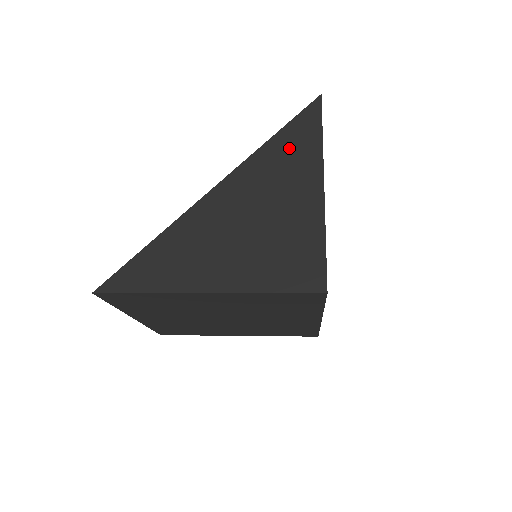
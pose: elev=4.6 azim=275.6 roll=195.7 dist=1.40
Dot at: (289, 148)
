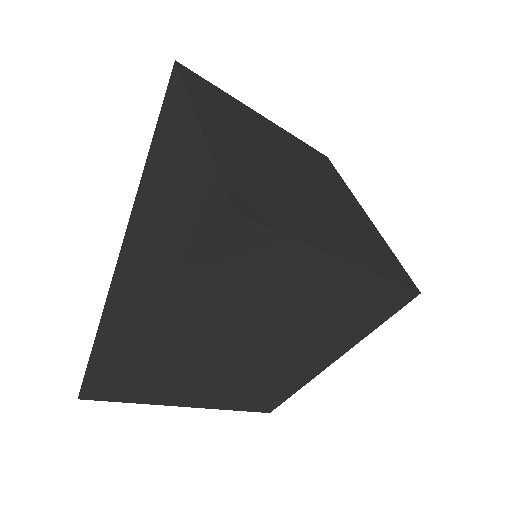
Dot at: (166, 127)
